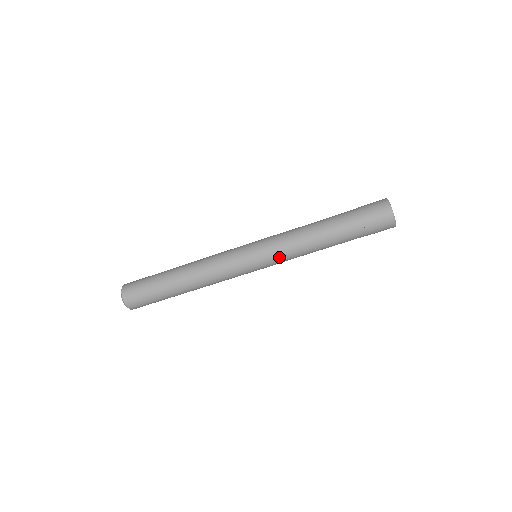
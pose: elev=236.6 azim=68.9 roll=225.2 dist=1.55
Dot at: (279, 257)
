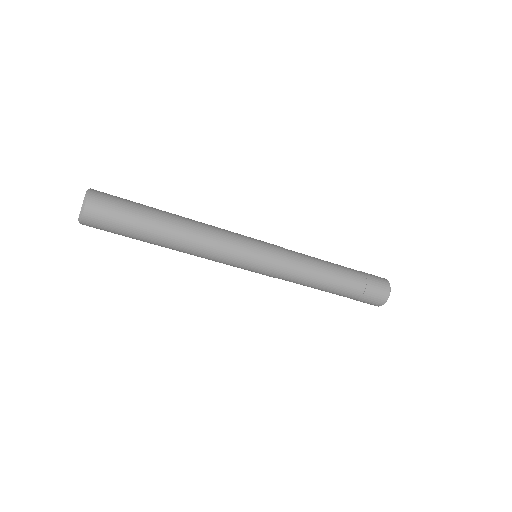
Dot at: (286, 263)
